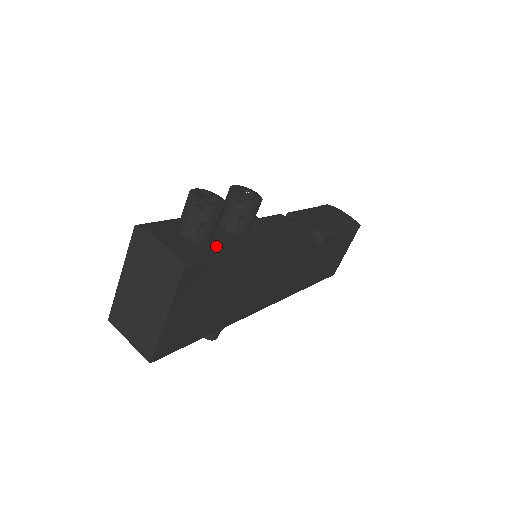
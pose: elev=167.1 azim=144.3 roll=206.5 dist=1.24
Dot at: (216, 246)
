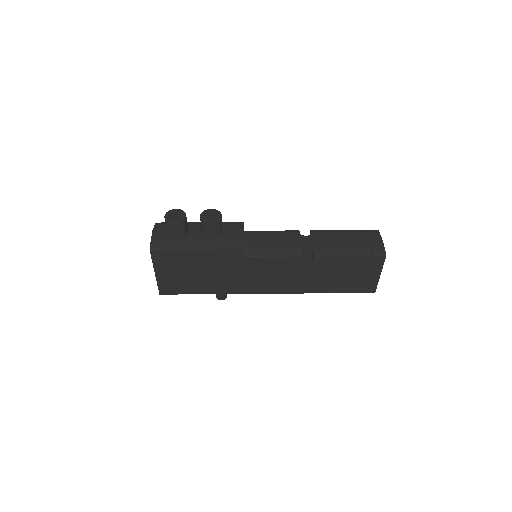
Dot at: (182, 243)
